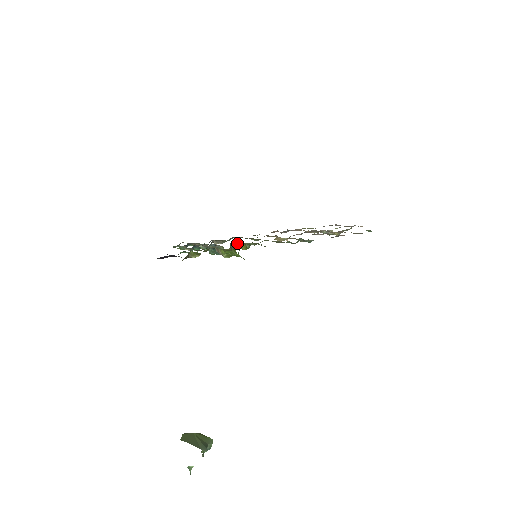
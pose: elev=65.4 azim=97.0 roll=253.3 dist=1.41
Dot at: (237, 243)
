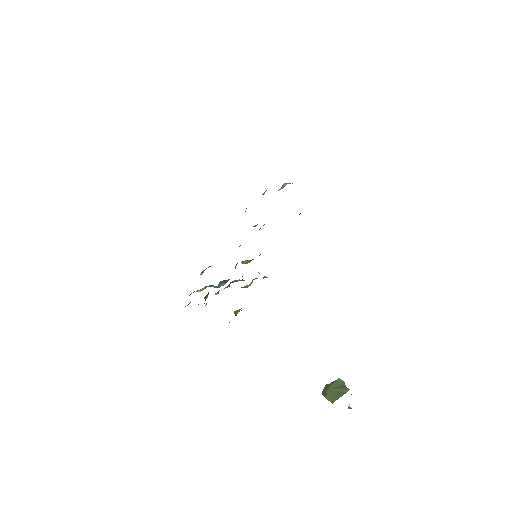
Dot at: occluded
